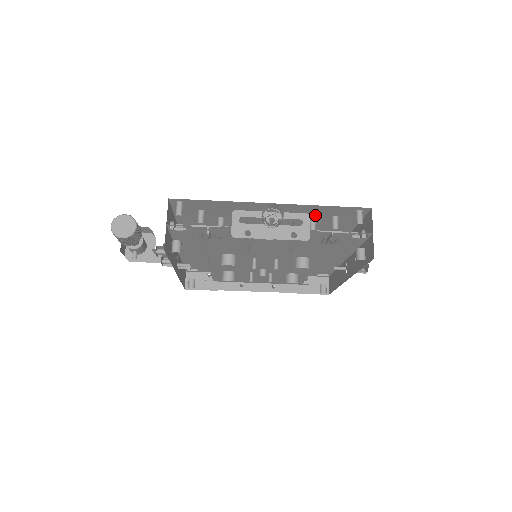
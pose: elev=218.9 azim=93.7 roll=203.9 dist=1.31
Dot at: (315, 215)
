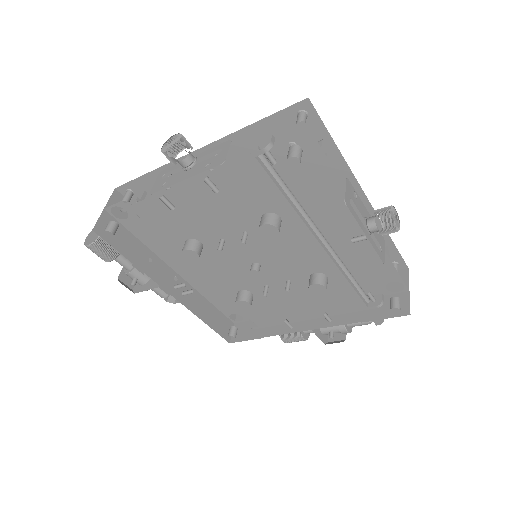
Dot at: occluded
